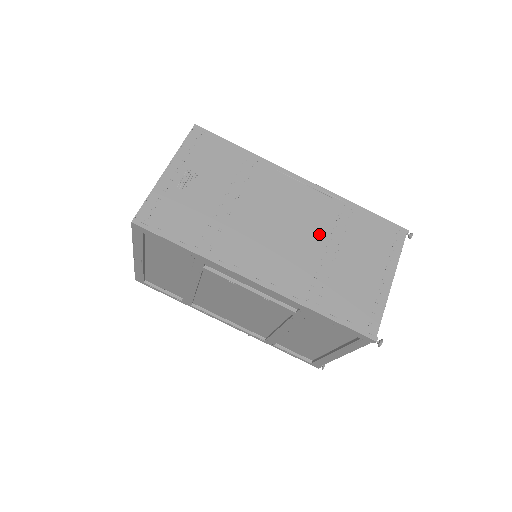
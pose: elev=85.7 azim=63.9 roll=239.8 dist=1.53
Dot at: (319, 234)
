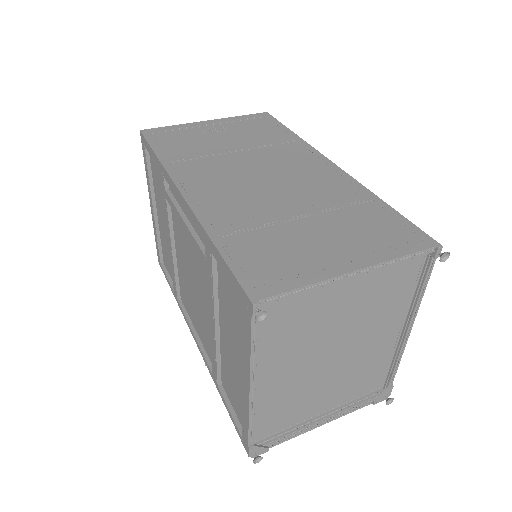
Dot at: (300, 197)
